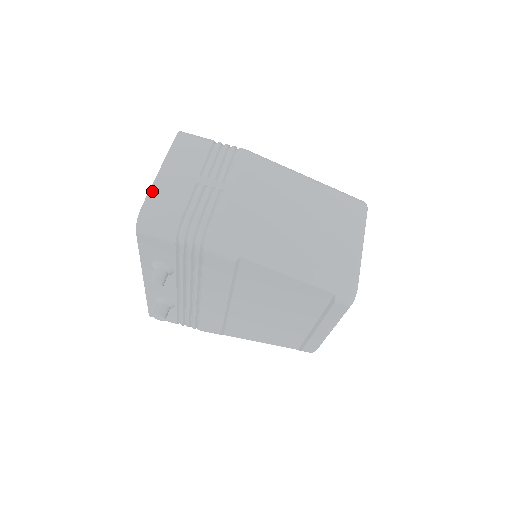
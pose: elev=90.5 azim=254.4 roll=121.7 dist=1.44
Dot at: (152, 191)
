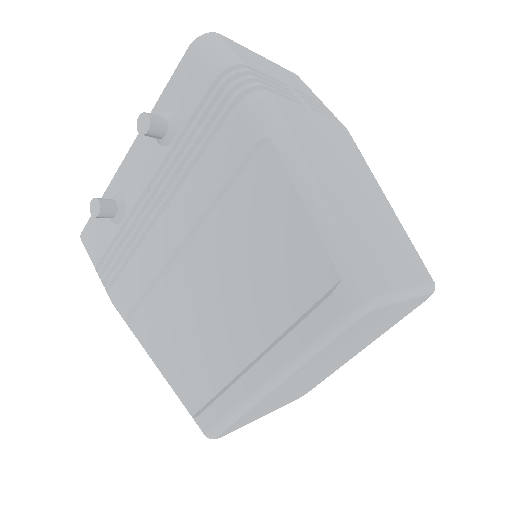
Dot at: (240, 45)
